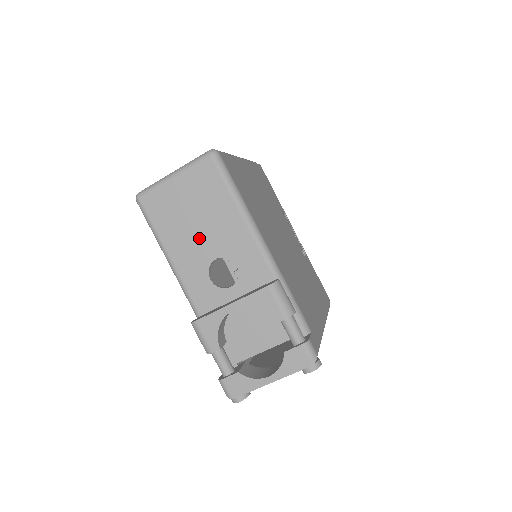
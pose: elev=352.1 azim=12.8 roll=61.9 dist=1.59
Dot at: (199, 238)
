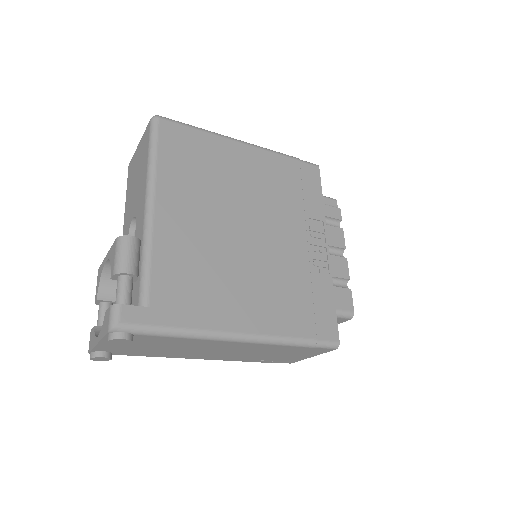
Dot at: (133, 198)
